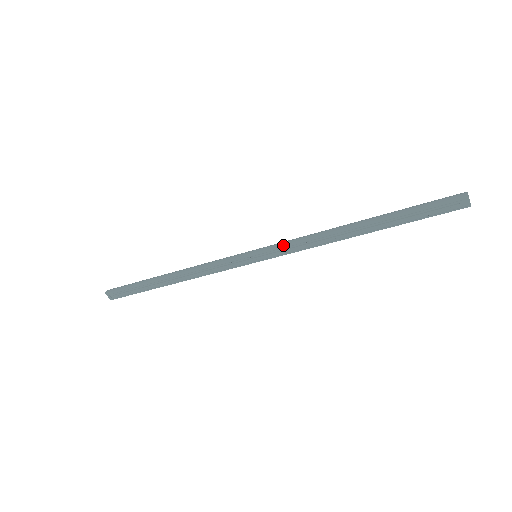
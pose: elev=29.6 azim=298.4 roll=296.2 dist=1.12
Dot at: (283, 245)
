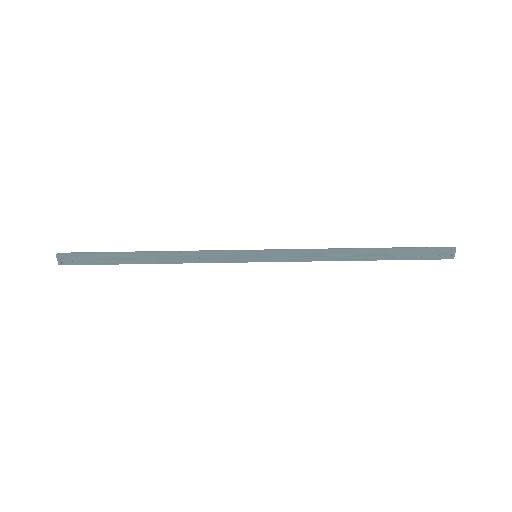
Dot at: (289, 252)
